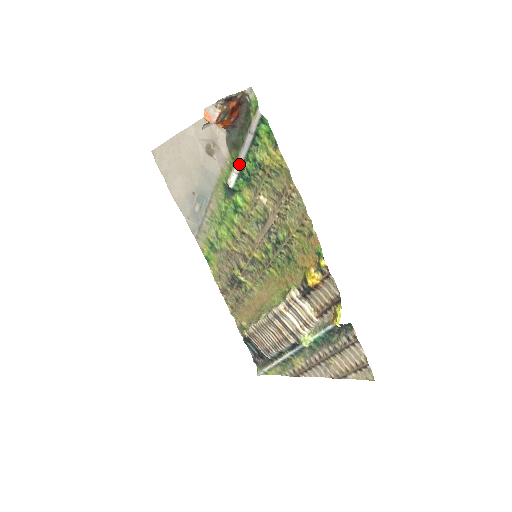
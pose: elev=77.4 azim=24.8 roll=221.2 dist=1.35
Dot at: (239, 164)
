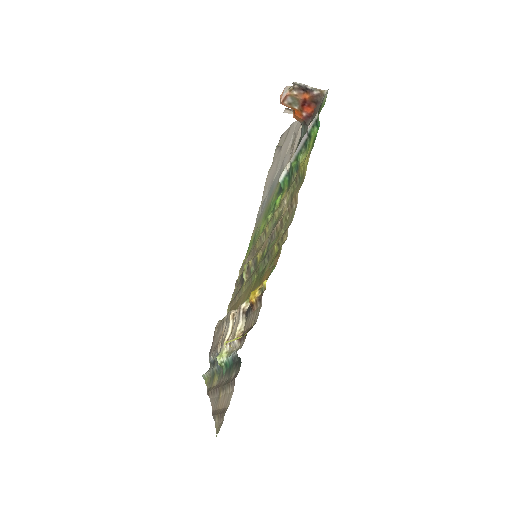
Dot at: (291, 161)
